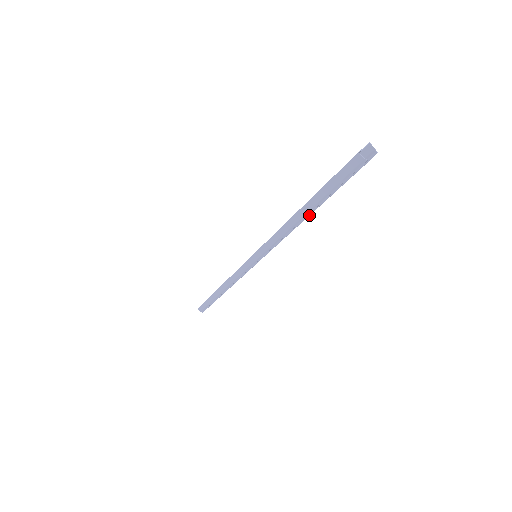
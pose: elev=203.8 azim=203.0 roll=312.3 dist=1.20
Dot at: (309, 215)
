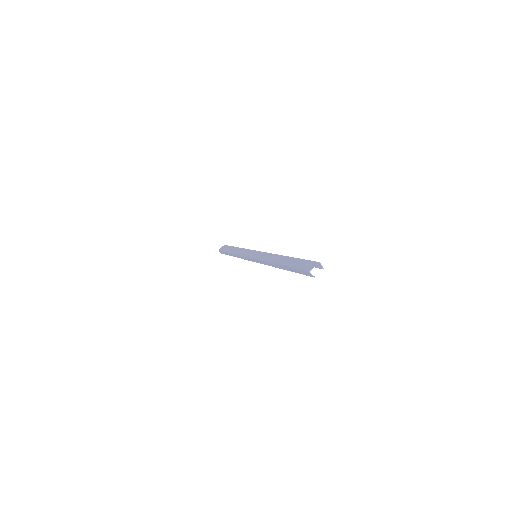
Dot at: occluded
